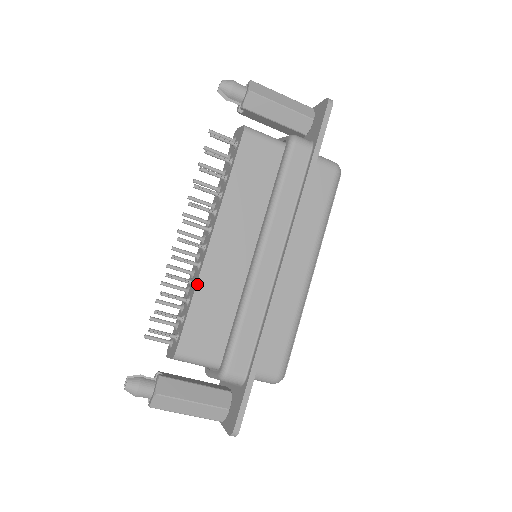
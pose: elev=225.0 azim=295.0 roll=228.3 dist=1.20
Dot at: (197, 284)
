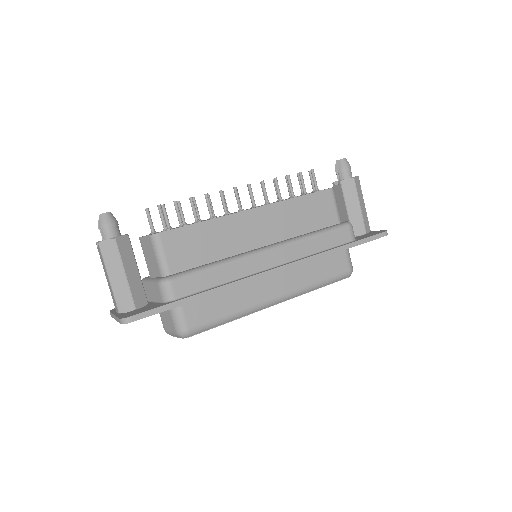
Dot at: (217, 218)
